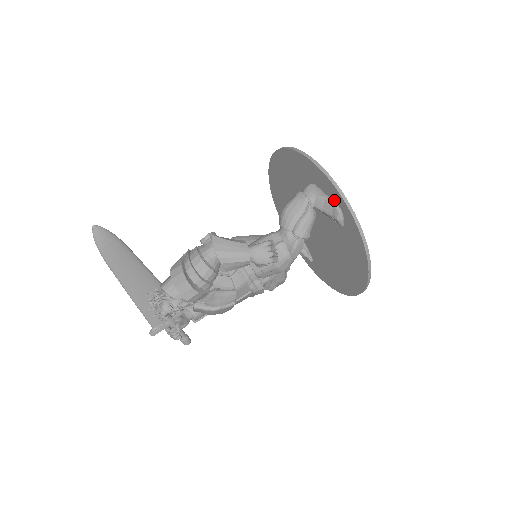
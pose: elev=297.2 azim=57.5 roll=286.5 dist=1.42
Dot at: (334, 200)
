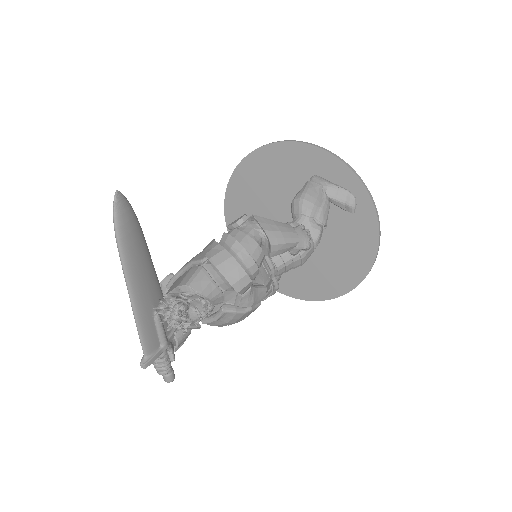
Dot at: (347, 188)
